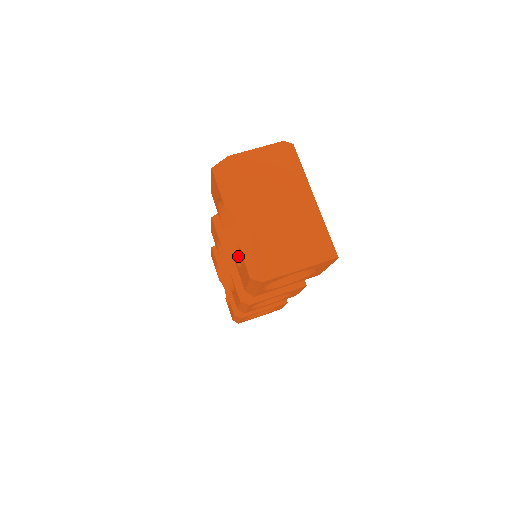
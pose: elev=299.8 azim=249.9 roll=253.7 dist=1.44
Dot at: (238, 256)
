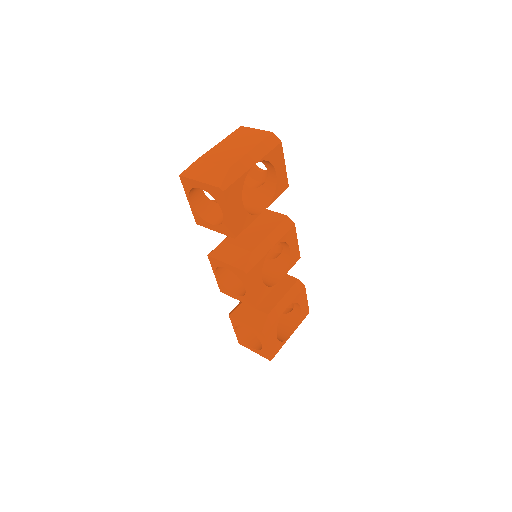
Dot at: (214, 200)
